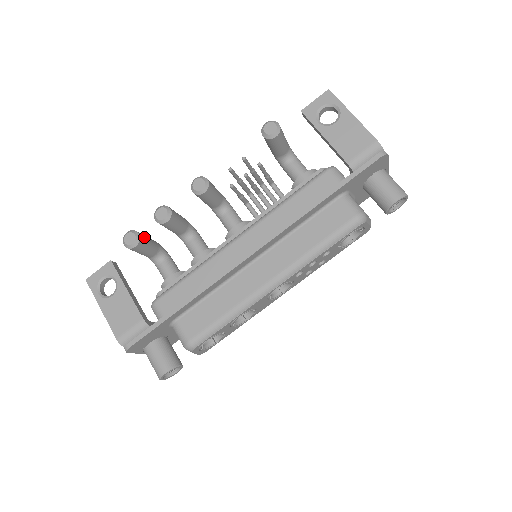
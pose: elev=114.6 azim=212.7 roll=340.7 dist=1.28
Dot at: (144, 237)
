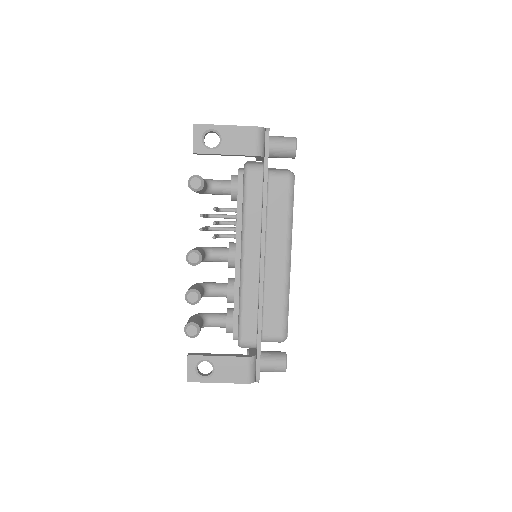
Dot at: (194, 321)
